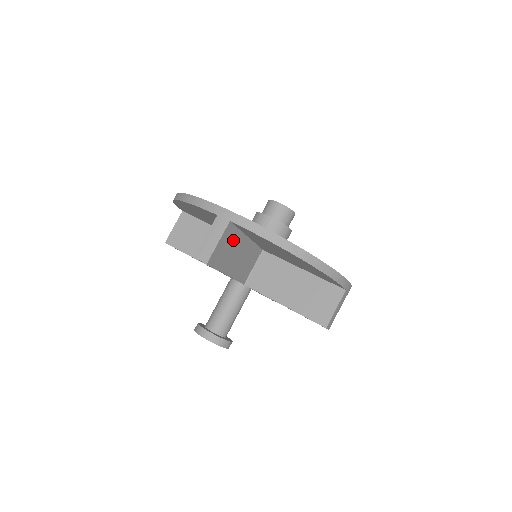
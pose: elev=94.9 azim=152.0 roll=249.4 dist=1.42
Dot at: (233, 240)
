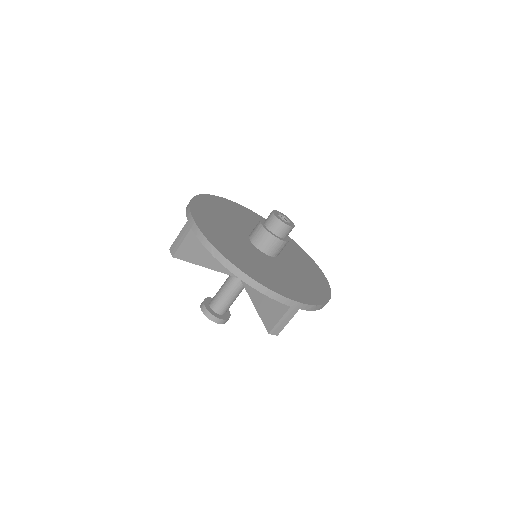
Dot at: occluded
